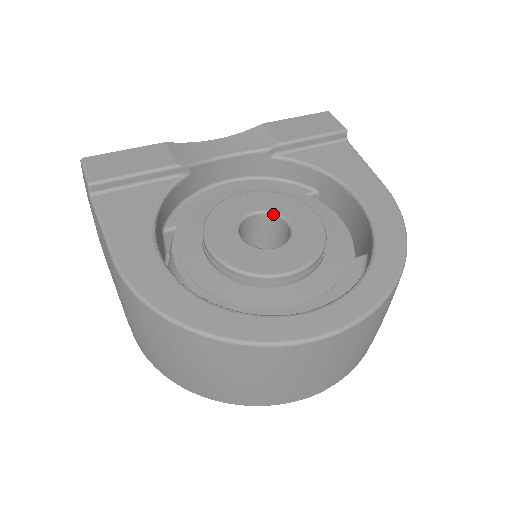
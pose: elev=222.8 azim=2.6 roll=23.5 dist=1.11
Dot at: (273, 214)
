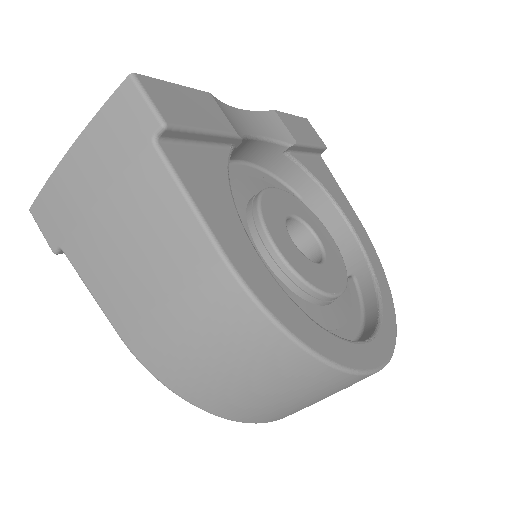
Dot at: (302, 222)
